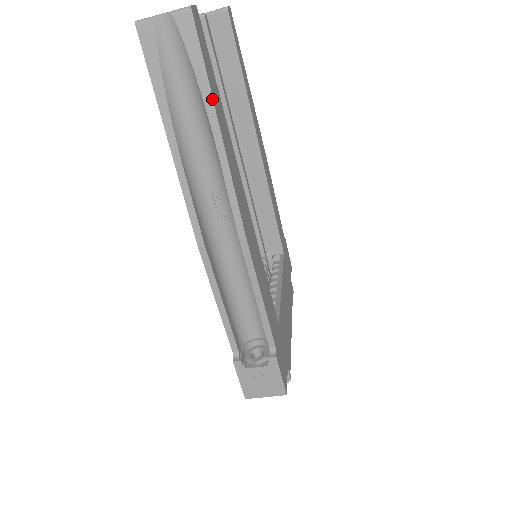
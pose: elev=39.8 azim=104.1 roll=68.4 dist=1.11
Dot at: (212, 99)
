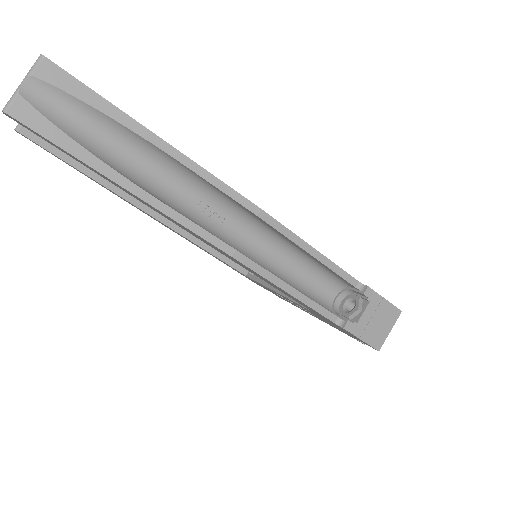
Dot at: (130, 117)
